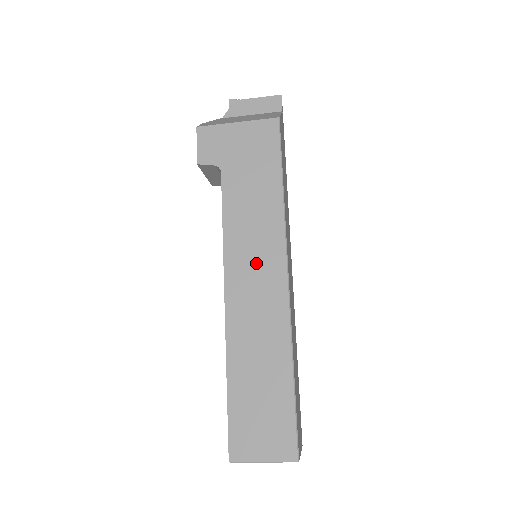
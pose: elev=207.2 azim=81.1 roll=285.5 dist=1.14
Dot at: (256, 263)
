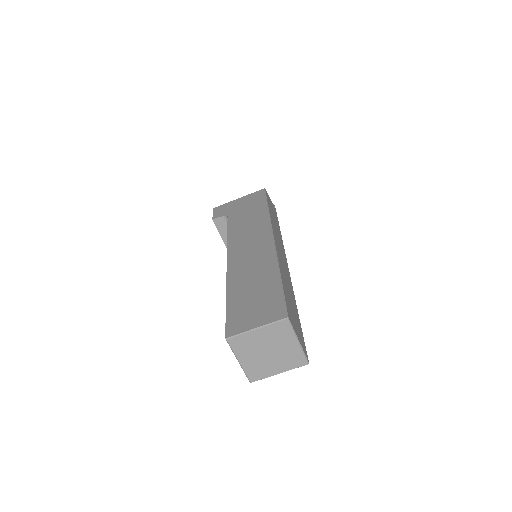
Dot at: (250, 239)
